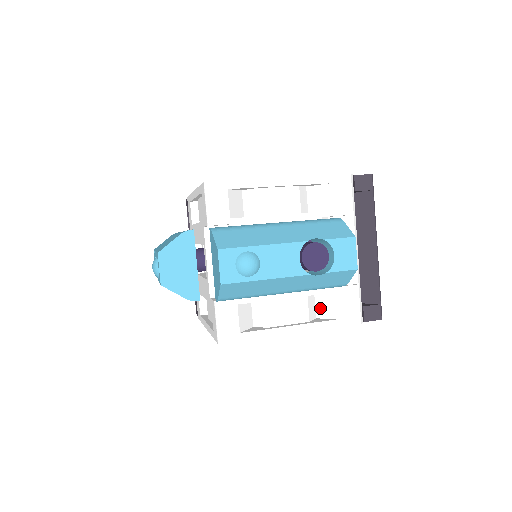
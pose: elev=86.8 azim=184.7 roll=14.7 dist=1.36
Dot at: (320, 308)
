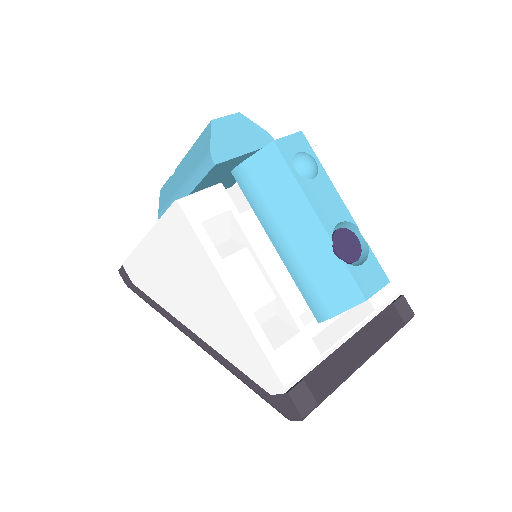
Dot at: (266, 329)
